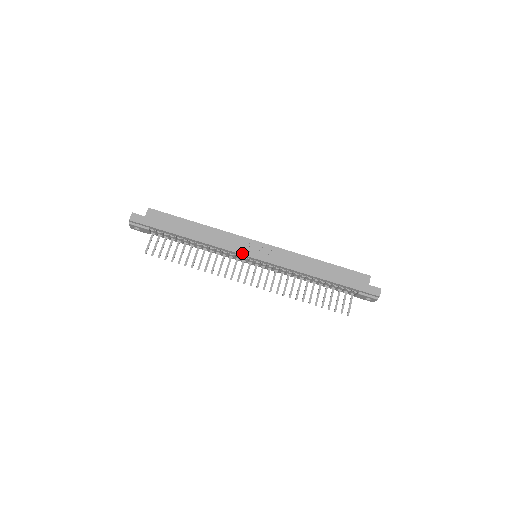
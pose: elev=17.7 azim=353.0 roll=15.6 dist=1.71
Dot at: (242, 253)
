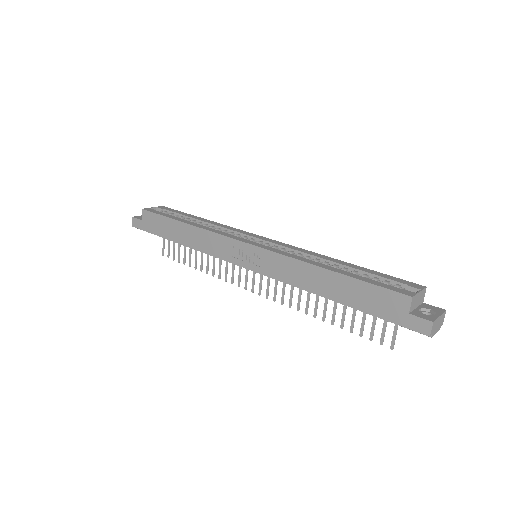
Dot at: (230, 261)
